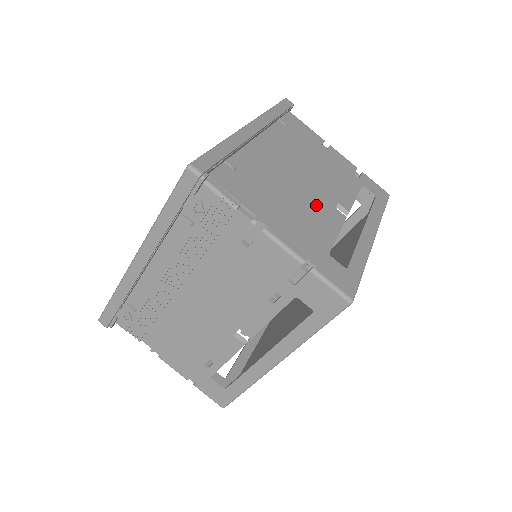
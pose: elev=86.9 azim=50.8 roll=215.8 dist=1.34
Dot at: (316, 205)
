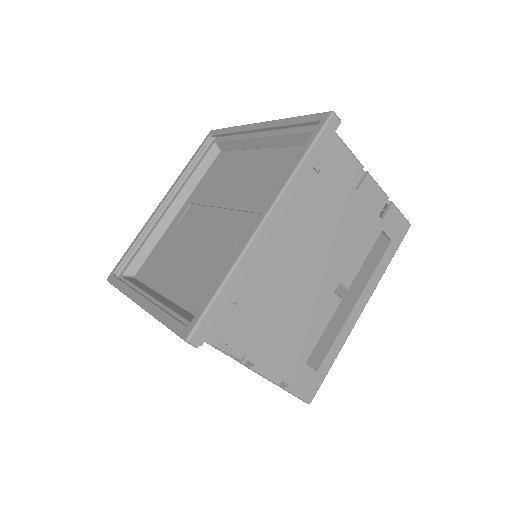
Dot at: (313, 302)
